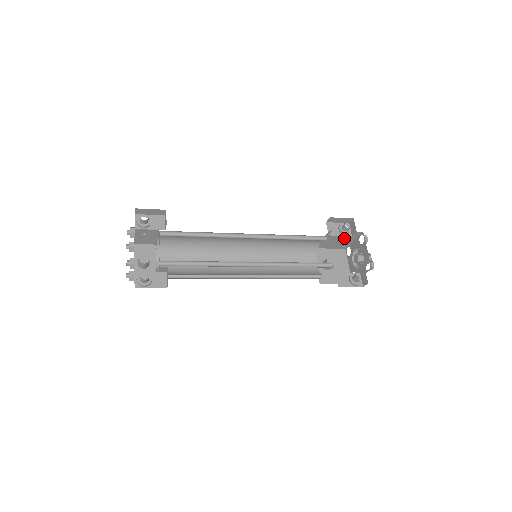
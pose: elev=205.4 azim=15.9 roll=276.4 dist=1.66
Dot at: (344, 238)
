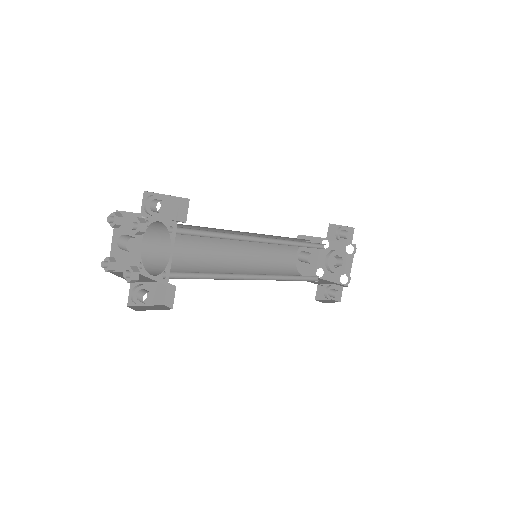
Dot at: occluded
